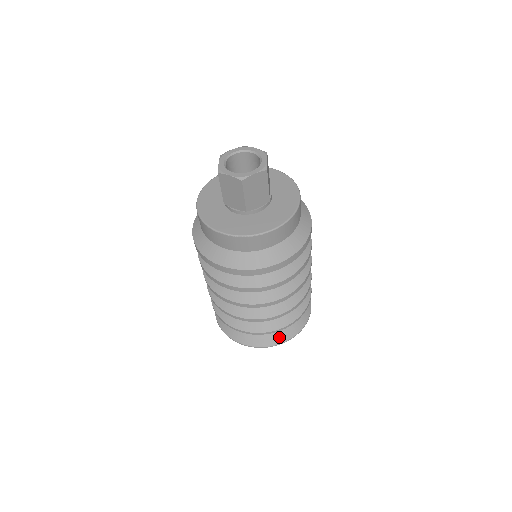
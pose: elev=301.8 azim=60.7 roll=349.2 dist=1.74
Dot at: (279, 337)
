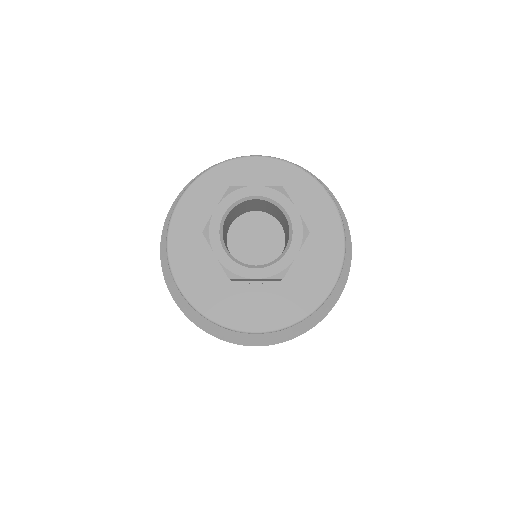
Dot at: occluded
